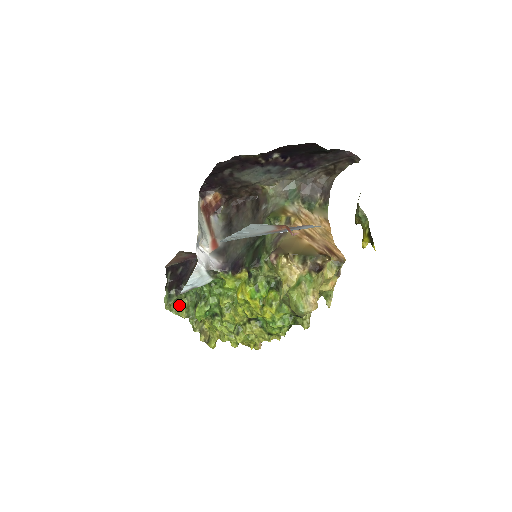
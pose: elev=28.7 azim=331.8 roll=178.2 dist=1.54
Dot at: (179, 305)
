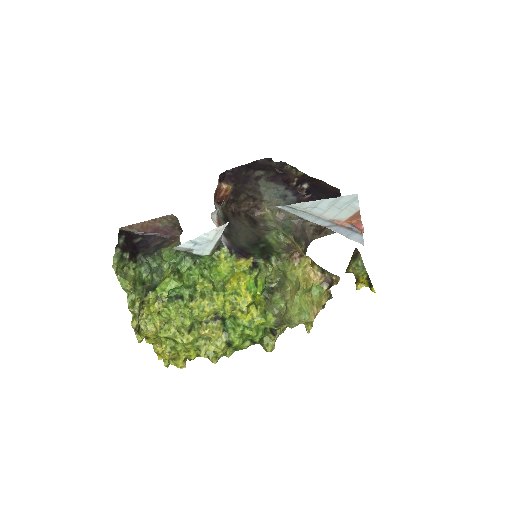
Dot at: (124, 273)
